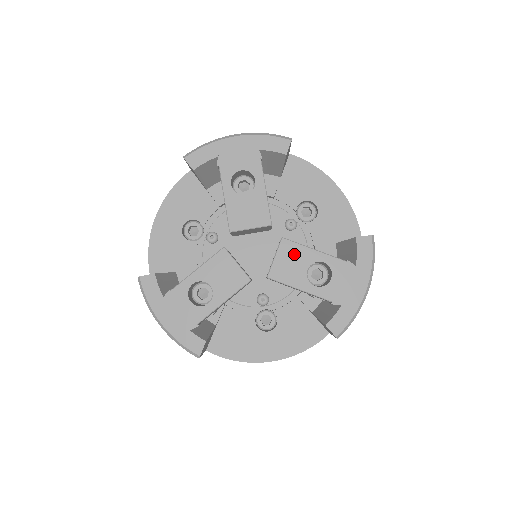
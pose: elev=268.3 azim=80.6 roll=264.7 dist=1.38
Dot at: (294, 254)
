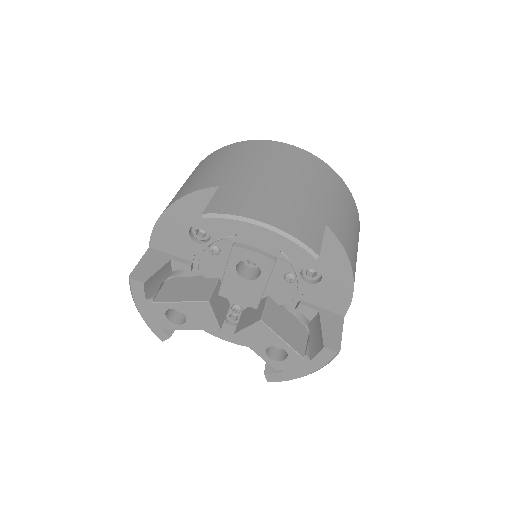
Dot at: (264, 334)
